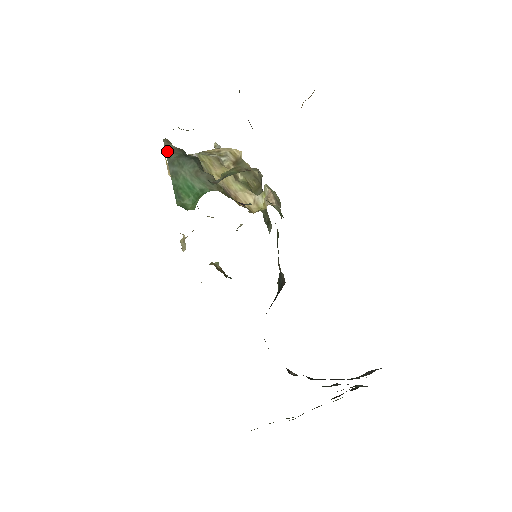
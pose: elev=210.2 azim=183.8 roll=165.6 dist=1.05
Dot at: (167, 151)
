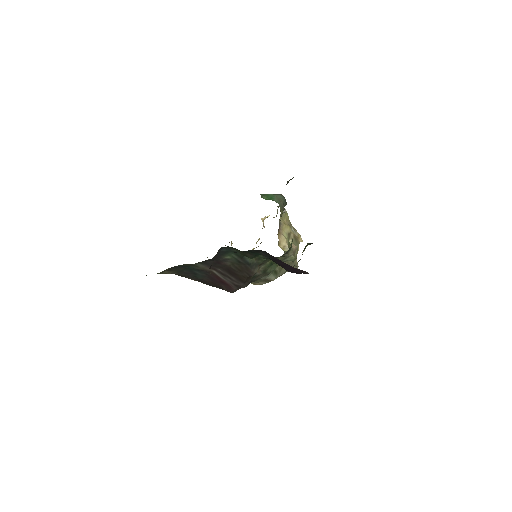
Dot at: occluded
